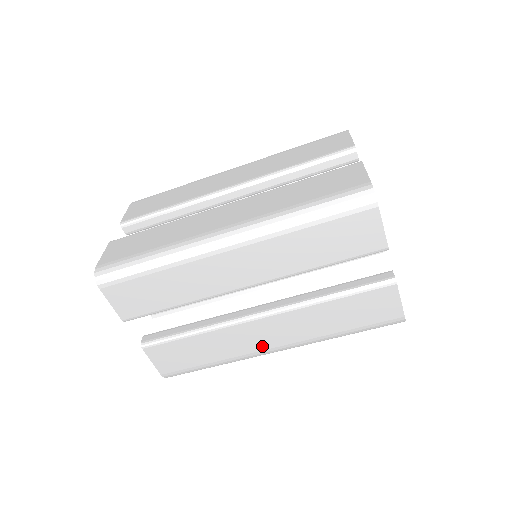
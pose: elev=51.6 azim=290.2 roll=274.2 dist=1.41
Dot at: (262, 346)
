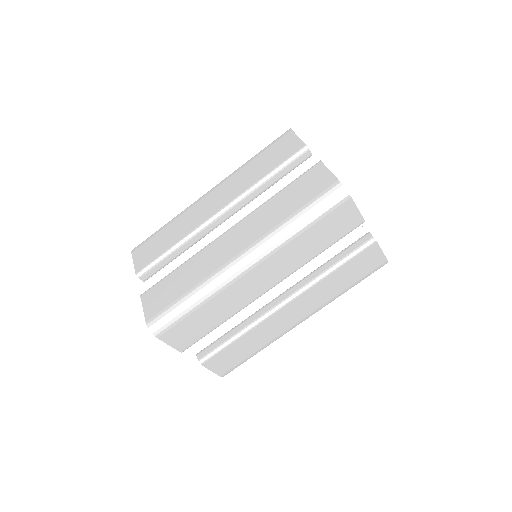
Dot at: (228, 257)
